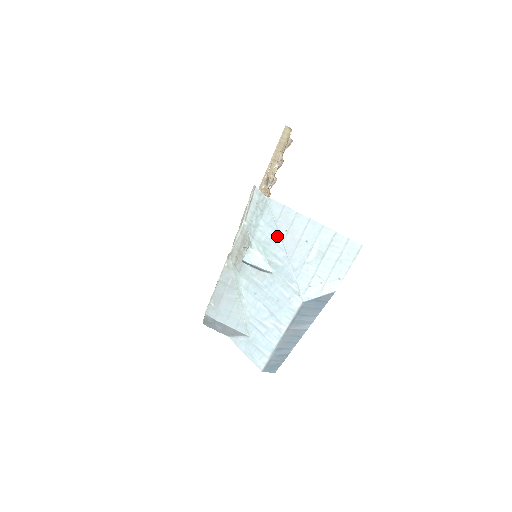
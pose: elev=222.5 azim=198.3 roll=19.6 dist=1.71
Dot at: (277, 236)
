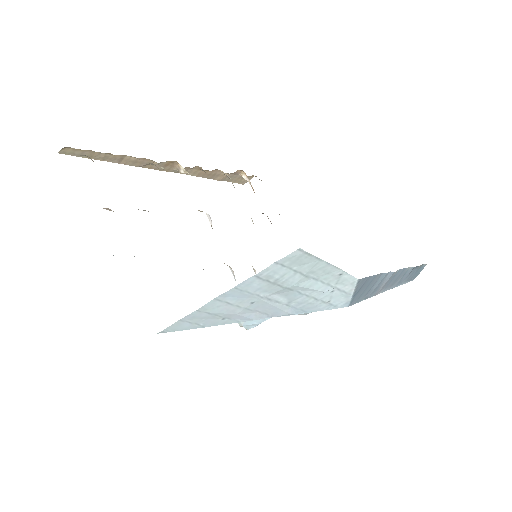
Dot at: (228, 323)
